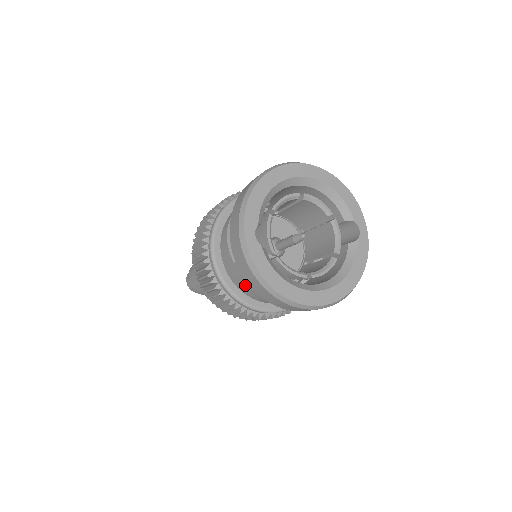
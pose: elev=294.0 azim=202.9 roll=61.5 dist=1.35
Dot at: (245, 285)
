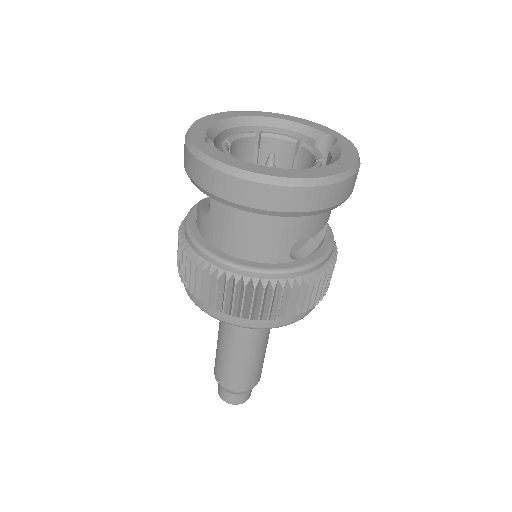
Dot at: (231, 235)
